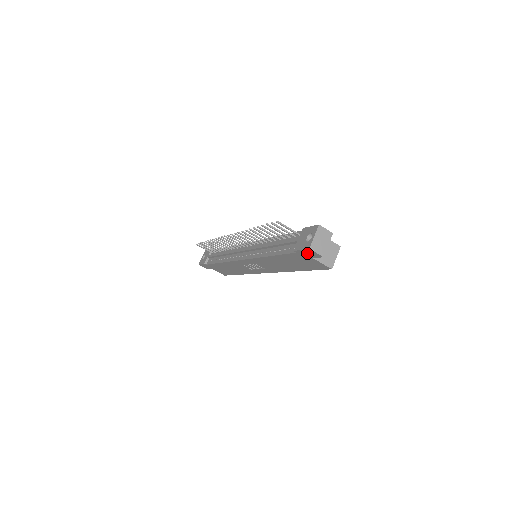
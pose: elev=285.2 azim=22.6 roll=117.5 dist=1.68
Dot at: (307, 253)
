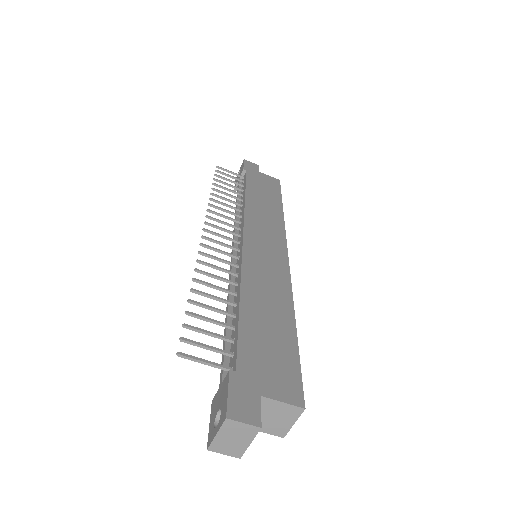
Dot at: occluded
